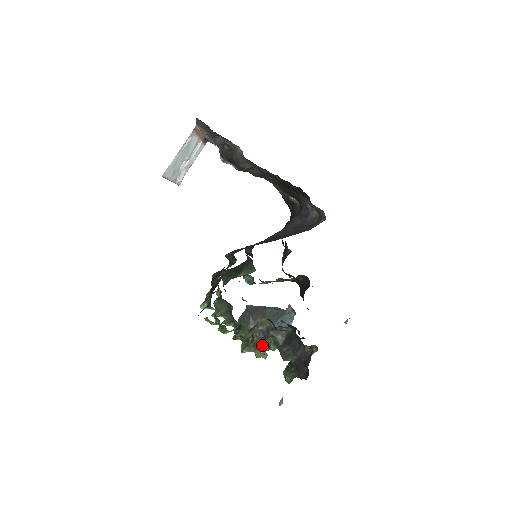
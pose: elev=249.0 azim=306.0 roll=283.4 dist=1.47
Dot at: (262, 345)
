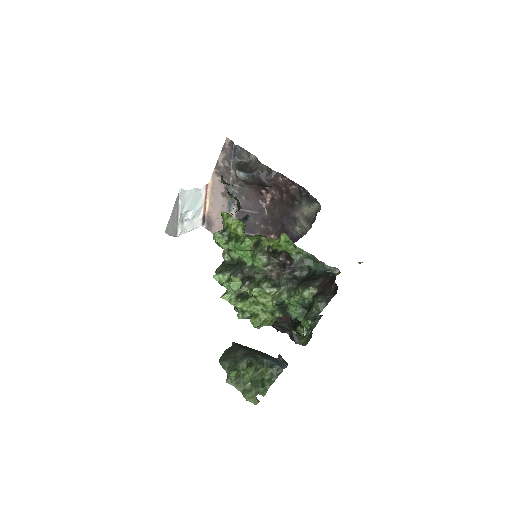
Dot at: (276, 284)
